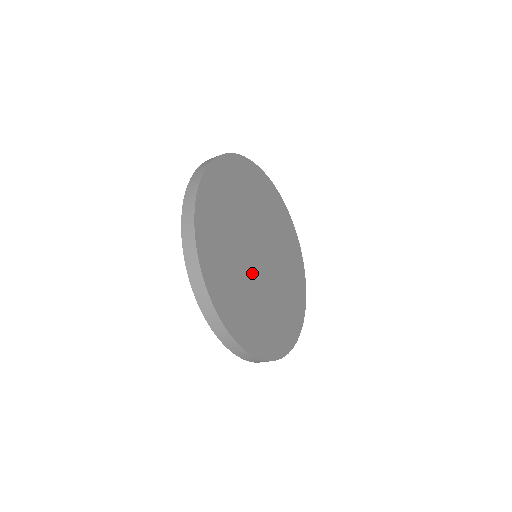
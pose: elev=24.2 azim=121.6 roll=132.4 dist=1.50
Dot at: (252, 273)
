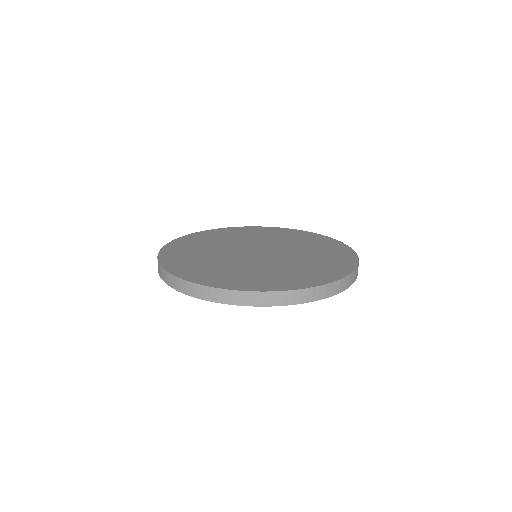
Dot at: (237, 258)
